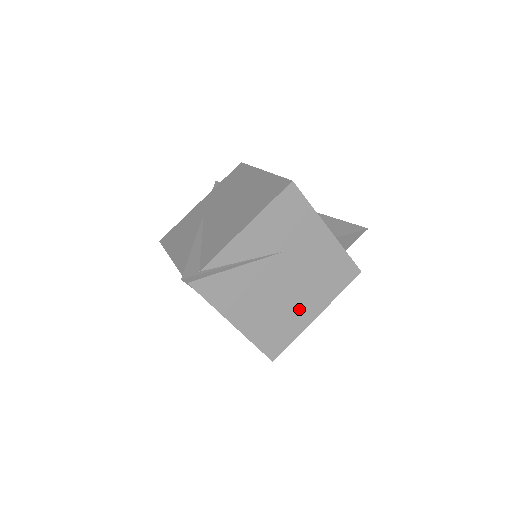
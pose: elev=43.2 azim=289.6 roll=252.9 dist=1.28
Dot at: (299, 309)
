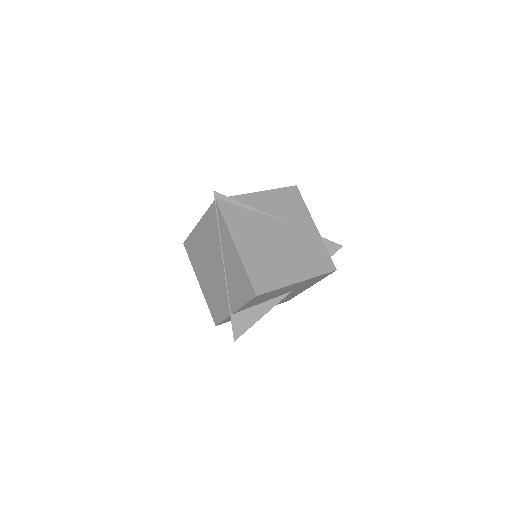
Dot at: (286, 267)
